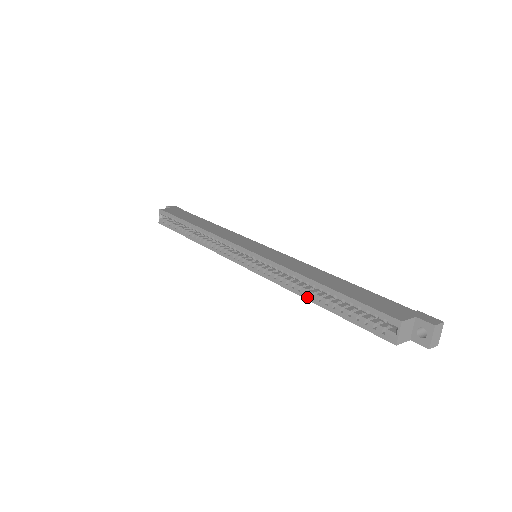
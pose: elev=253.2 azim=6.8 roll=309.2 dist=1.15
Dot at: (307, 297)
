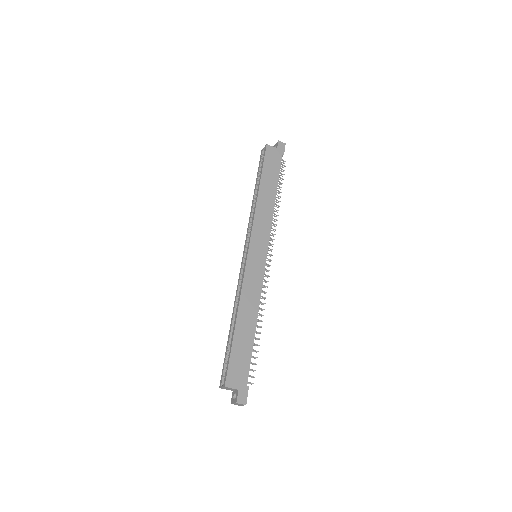
Dot at: (232, 317)
